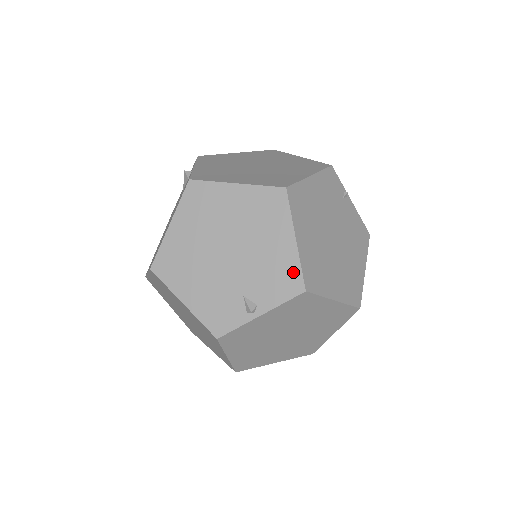
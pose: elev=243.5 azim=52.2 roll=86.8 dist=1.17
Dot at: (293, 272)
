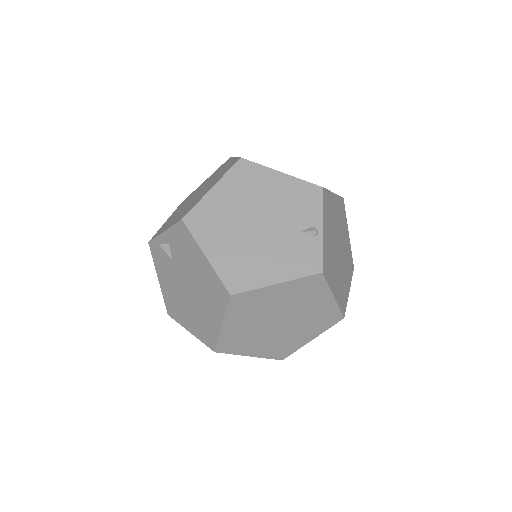
Dot at: (304, 188)
